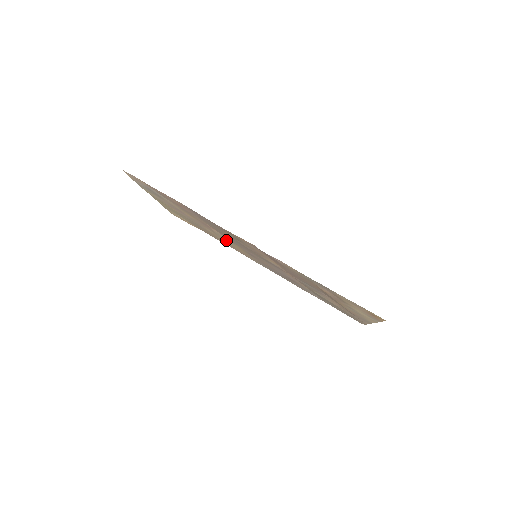
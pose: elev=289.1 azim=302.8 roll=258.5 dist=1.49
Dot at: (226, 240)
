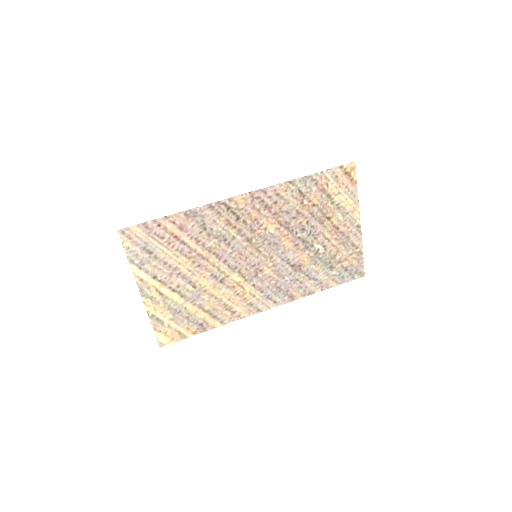
Dot at: (225, 285)
